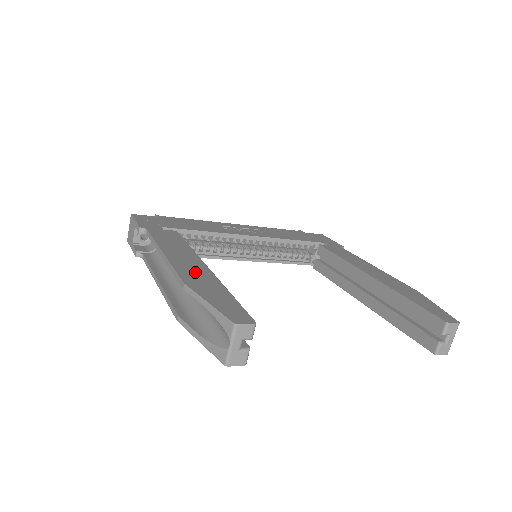
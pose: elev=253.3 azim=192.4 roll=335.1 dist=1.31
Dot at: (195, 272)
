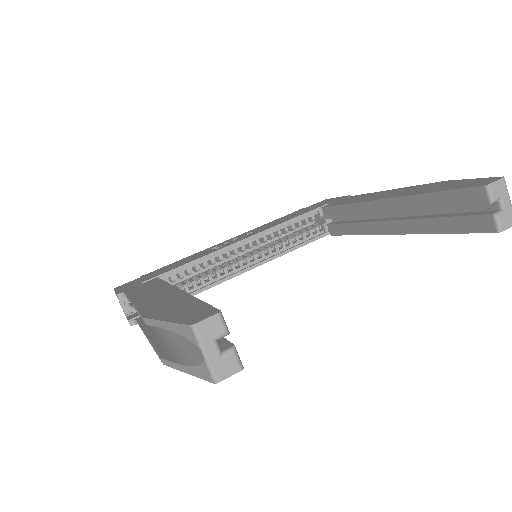
Dot at: (161, 301)
